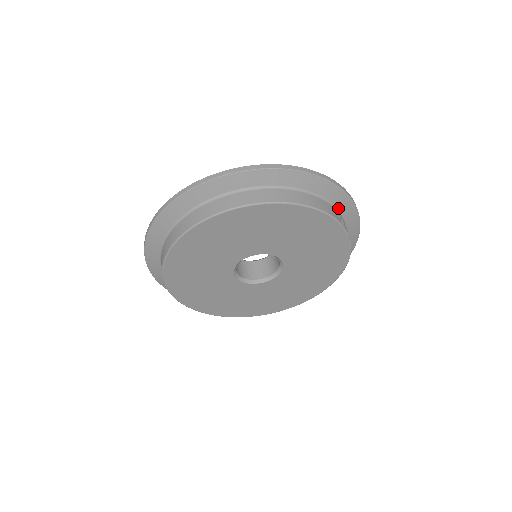
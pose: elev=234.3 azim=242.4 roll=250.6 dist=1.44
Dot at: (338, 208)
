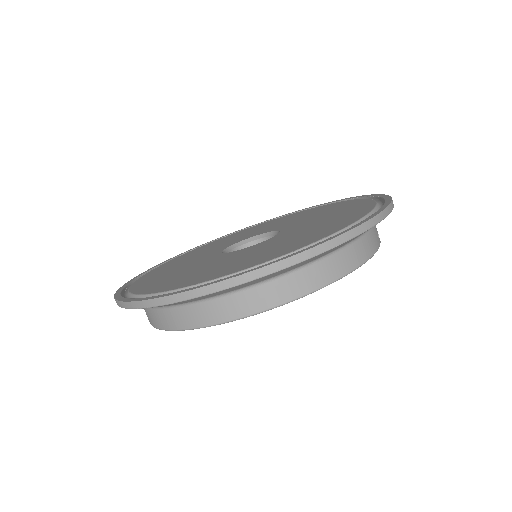
Dot at: occluded
